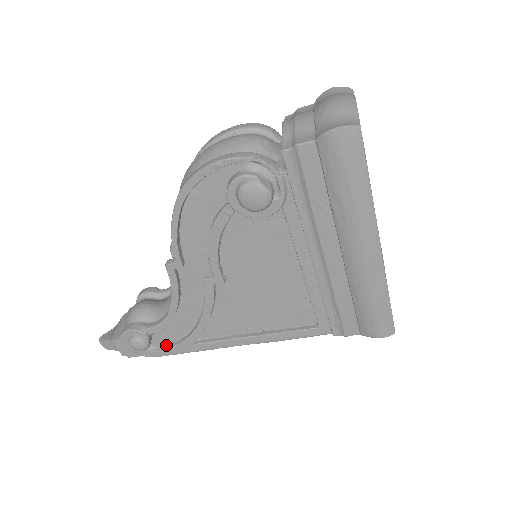
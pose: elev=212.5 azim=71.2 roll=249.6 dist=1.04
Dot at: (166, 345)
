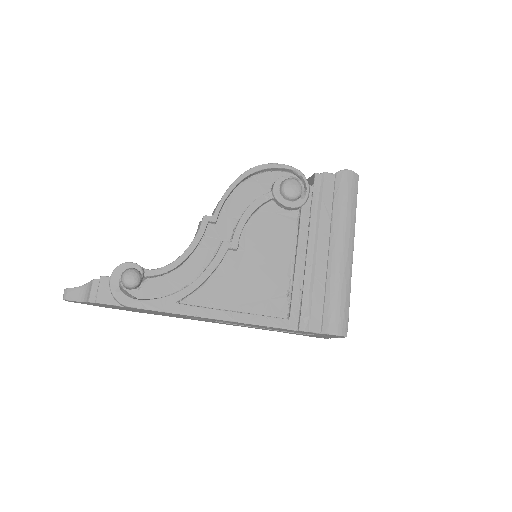
Dot at: (146, 299)
